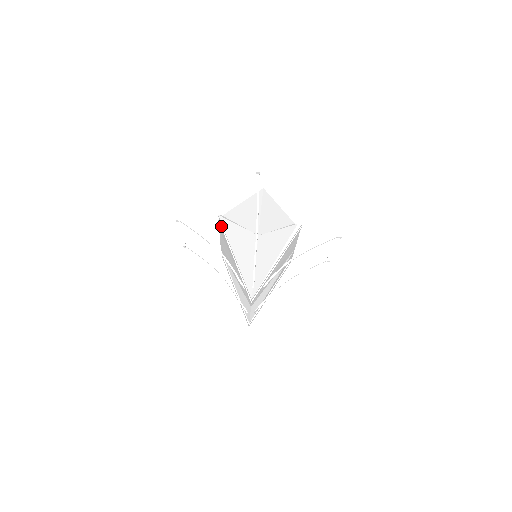
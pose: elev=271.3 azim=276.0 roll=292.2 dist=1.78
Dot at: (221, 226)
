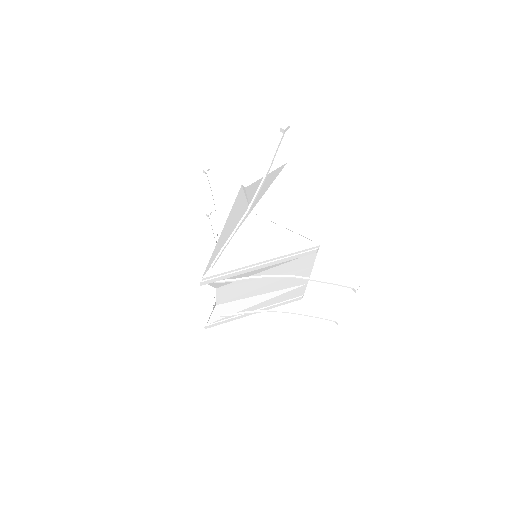
Dot at: (236, 197)
